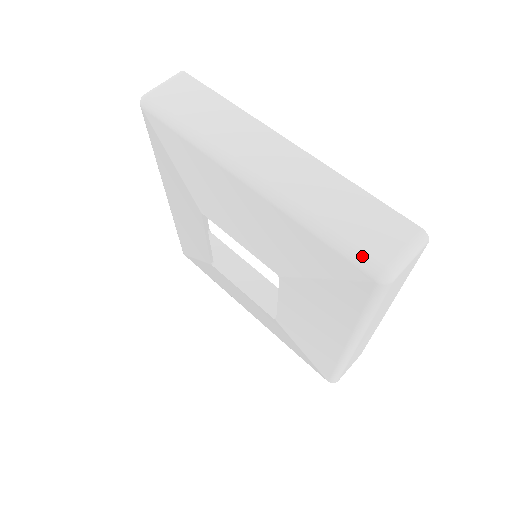
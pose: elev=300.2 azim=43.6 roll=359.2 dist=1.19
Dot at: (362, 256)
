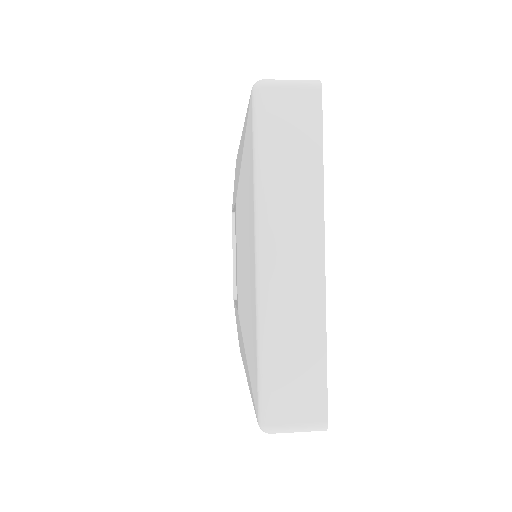
Dot at: occluded
